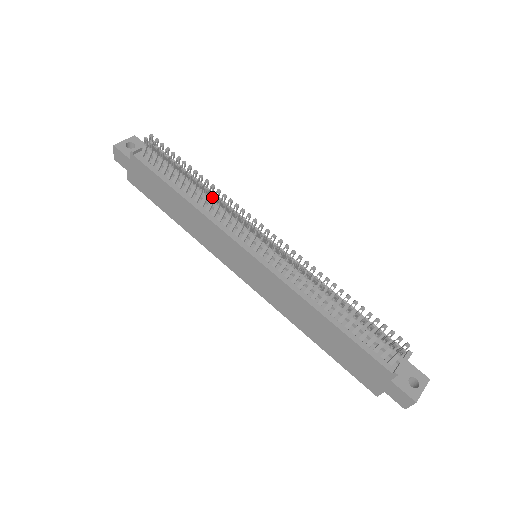
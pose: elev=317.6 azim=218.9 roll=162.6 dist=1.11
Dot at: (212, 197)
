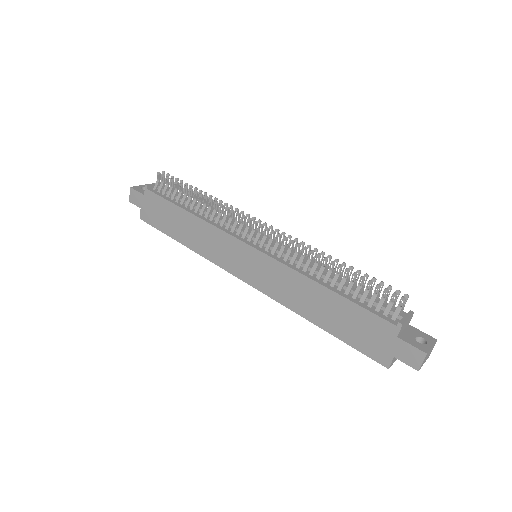
Dot at: (215, 207)
